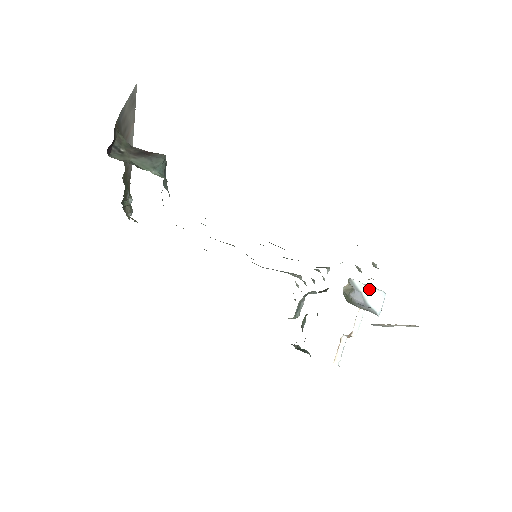
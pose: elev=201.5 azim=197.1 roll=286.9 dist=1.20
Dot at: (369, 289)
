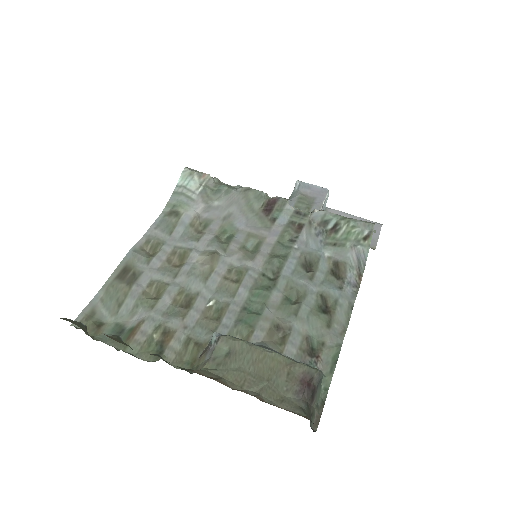
Dot at: occluded
